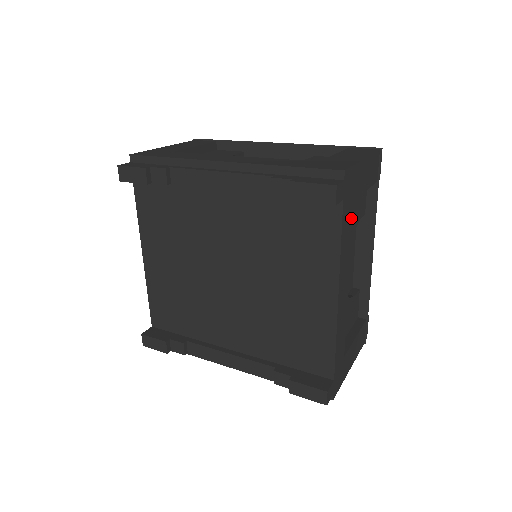
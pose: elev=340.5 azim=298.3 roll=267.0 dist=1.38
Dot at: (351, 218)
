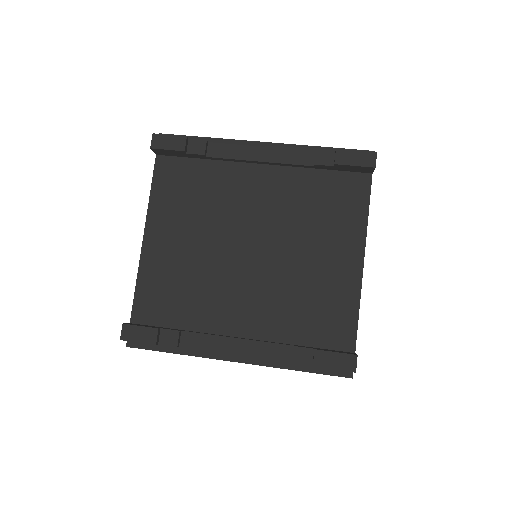
Dot at: occluded
